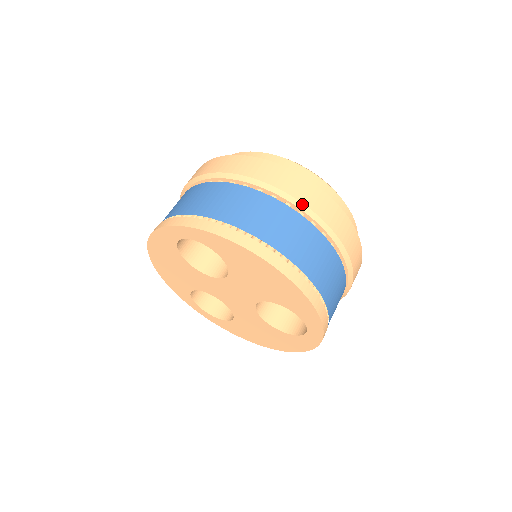
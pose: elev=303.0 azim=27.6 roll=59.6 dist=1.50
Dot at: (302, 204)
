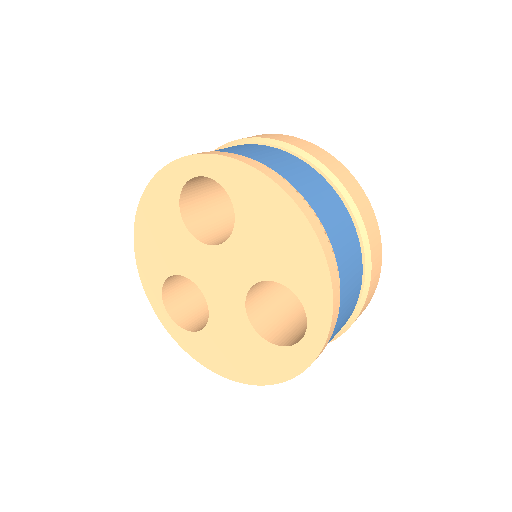
Dot at: (336, 178)
